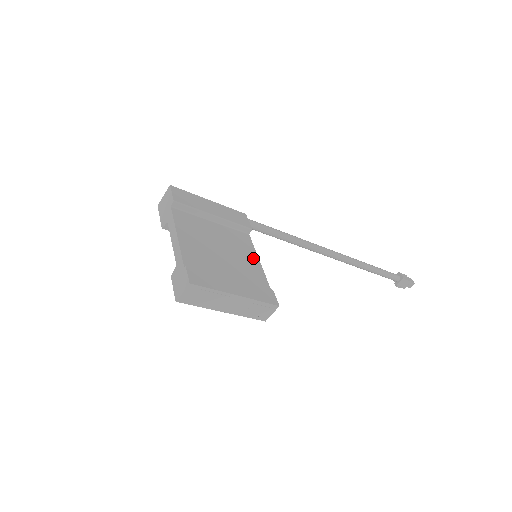
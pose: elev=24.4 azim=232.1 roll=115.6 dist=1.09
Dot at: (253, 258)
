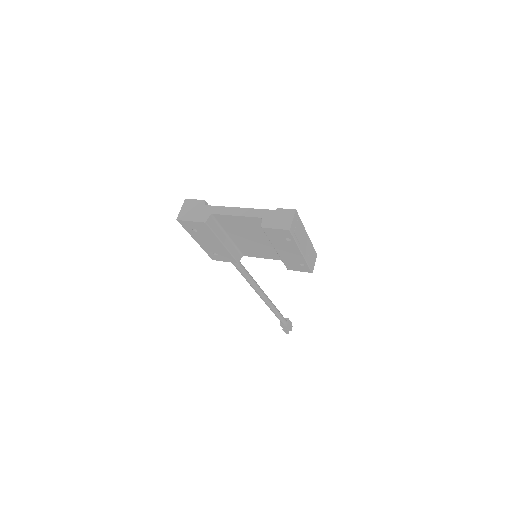
Dot at: occluded
